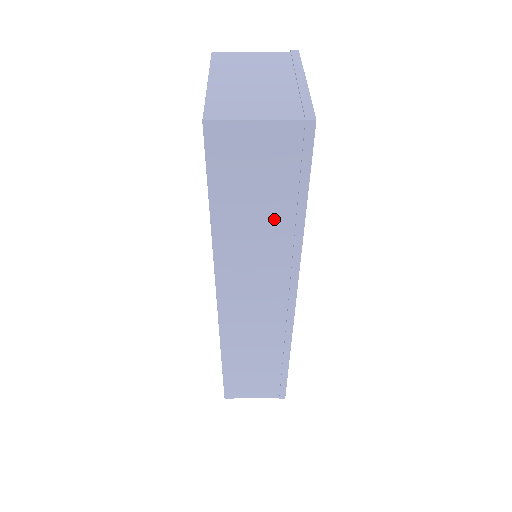
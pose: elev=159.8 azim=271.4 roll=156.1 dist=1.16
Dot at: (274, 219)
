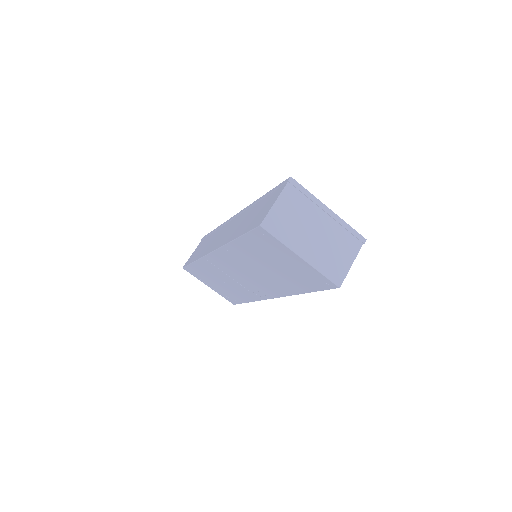
Dot at: occluded
